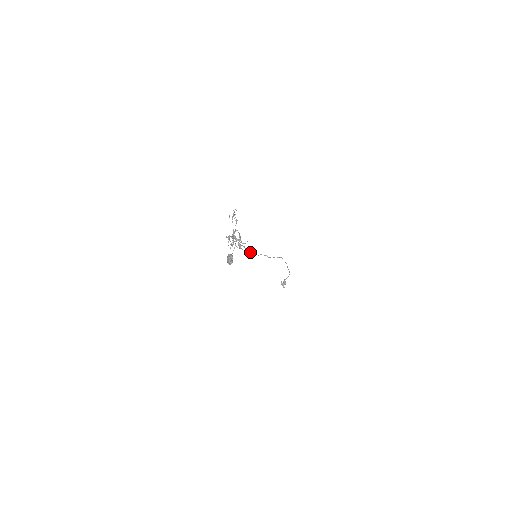
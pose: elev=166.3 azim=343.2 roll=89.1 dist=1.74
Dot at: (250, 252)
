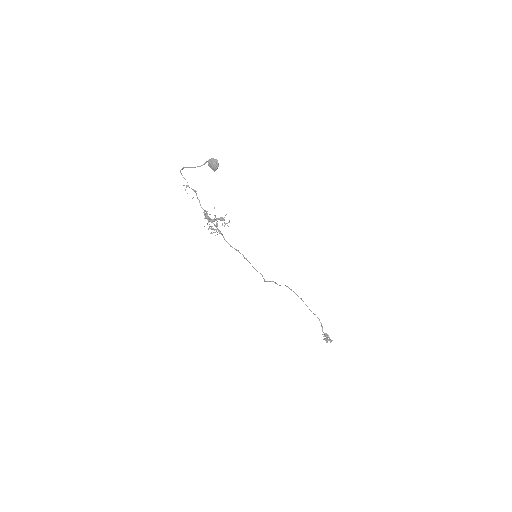
Dot at: (248, 261)
